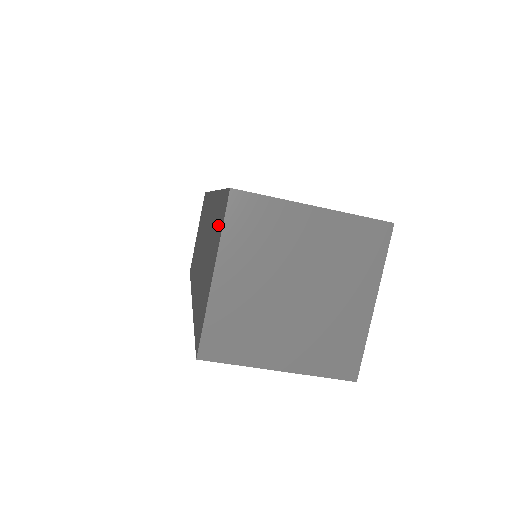
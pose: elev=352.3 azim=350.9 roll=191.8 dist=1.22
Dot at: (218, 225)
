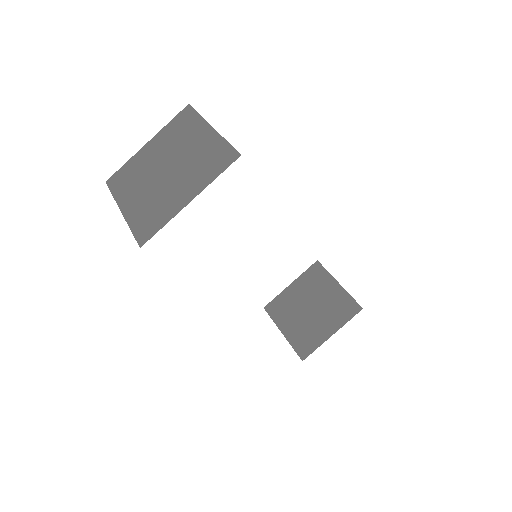
Dot at: occluded
